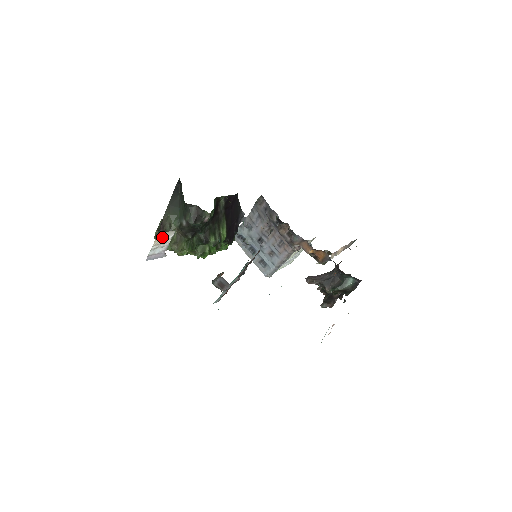
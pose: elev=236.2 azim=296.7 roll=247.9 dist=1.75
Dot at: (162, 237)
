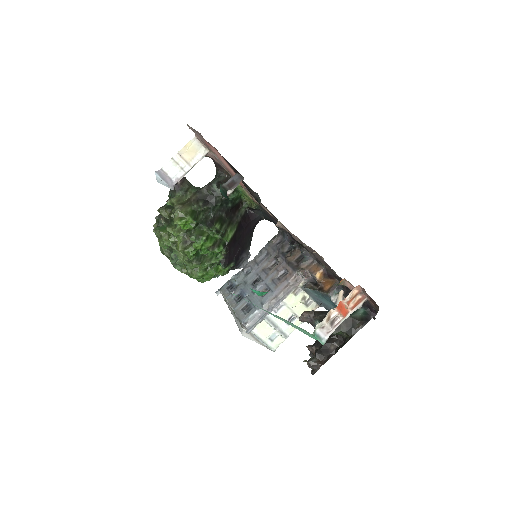
Dot at: (192, 149)
